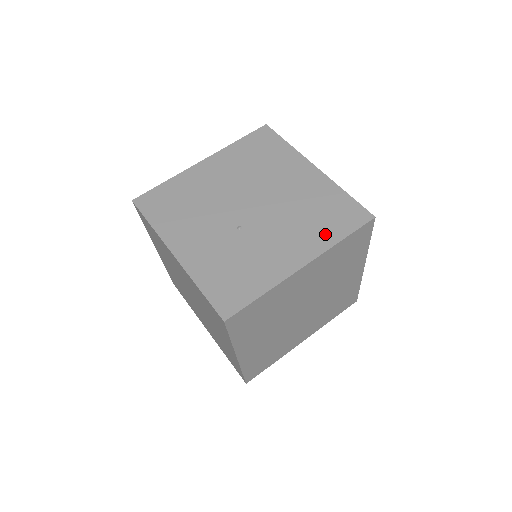
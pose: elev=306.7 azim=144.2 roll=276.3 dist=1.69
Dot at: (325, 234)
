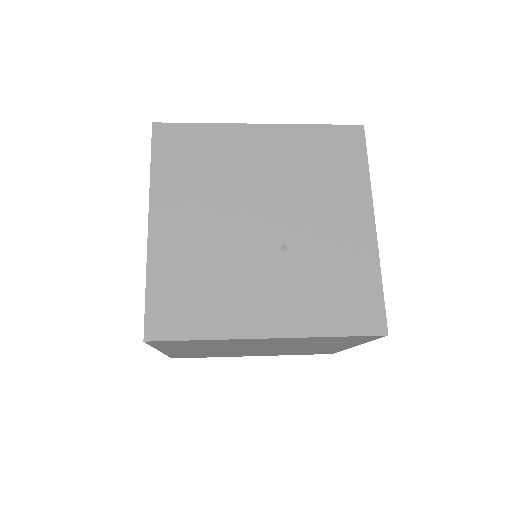
Dot at: (352, 179)
